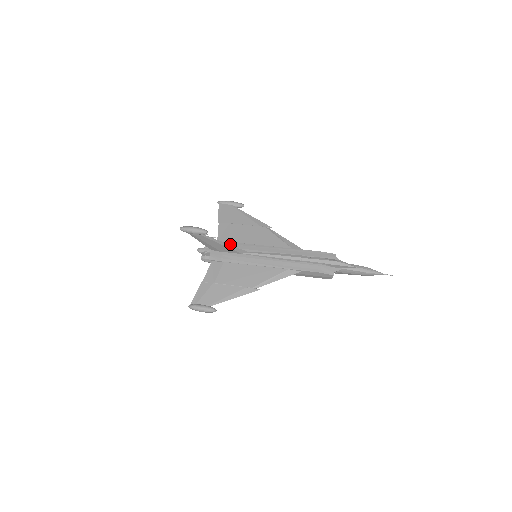
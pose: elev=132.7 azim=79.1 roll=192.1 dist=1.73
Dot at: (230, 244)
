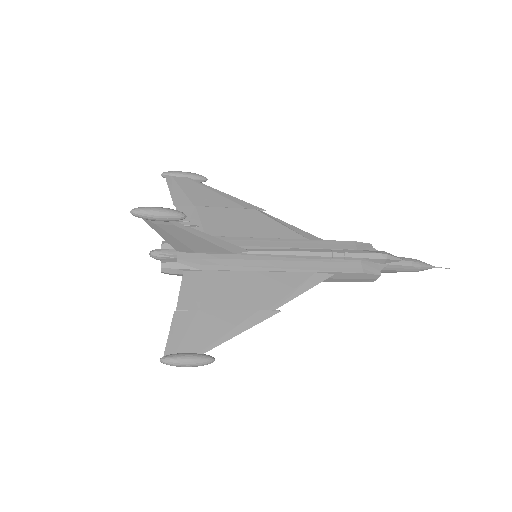
Dot at: occluded
